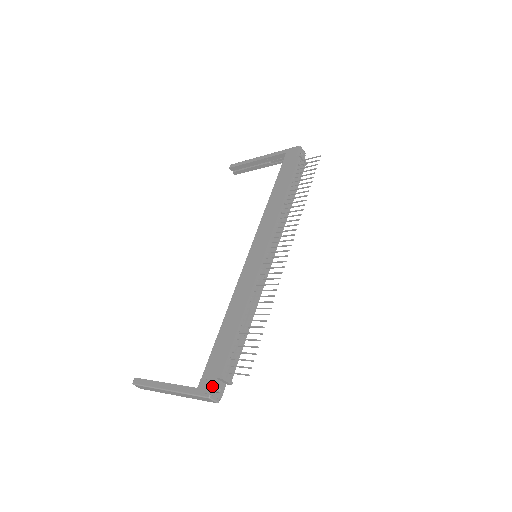
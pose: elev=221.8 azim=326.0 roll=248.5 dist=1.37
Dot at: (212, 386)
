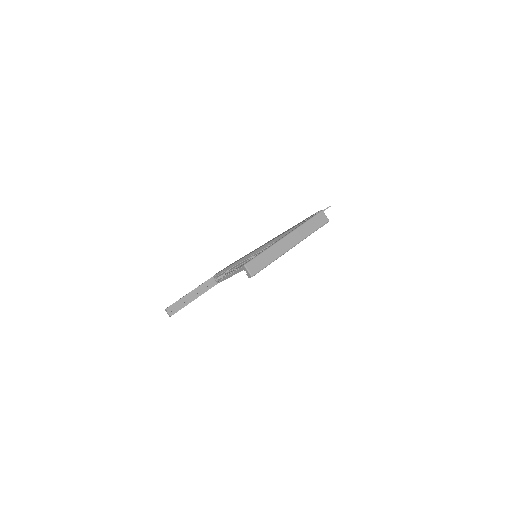
Dot at: occluded
